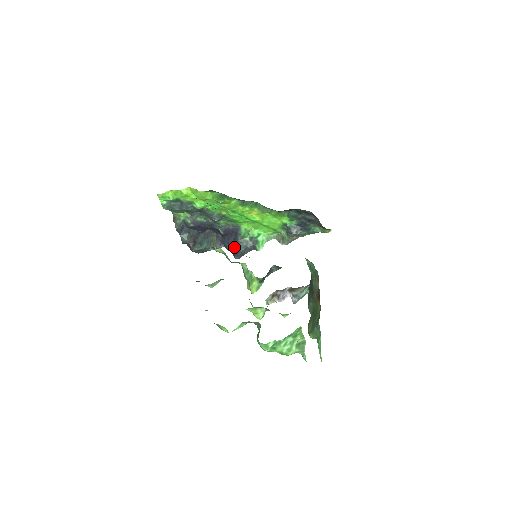
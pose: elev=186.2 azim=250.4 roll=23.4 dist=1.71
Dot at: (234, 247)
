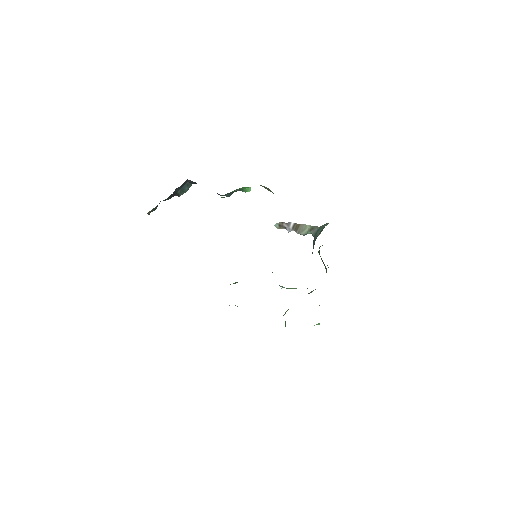
Dot at: occluded
